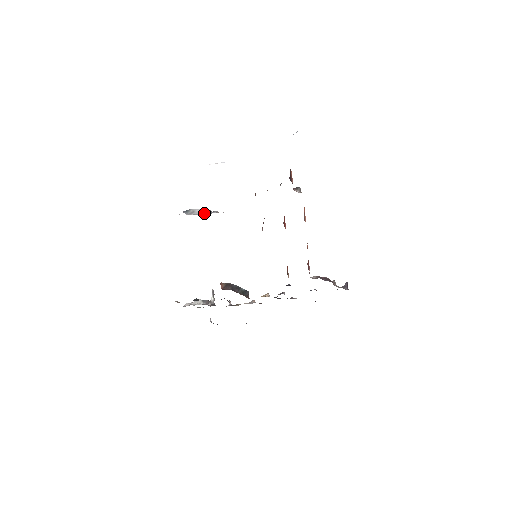
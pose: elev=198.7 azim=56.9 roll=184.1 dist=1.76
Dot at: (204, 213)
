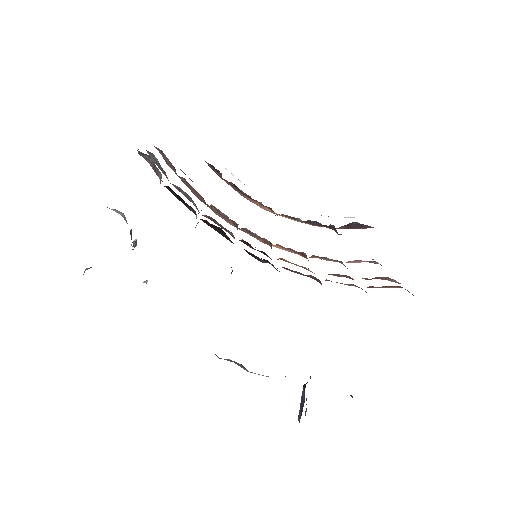
Dot at: occluded
